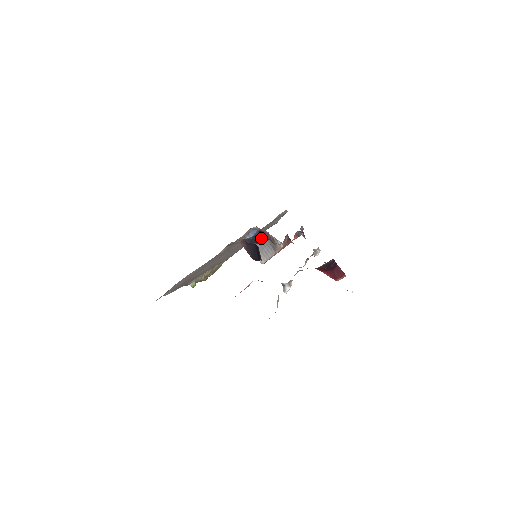
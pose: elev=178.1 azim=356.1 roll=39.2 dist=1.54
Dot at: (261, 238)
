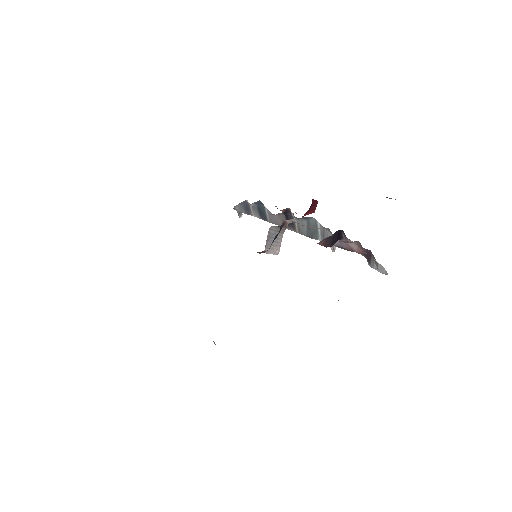
Dot at: (279, 231)
